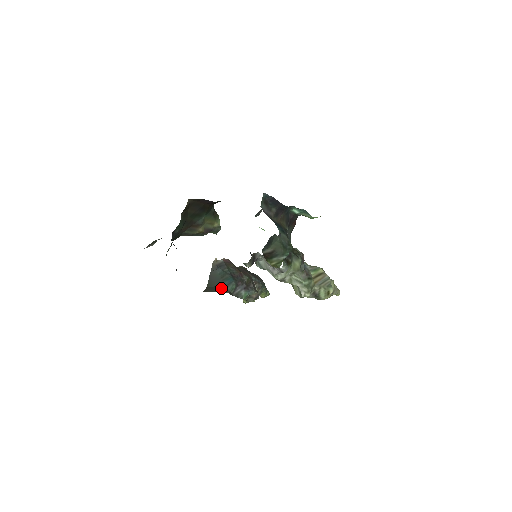
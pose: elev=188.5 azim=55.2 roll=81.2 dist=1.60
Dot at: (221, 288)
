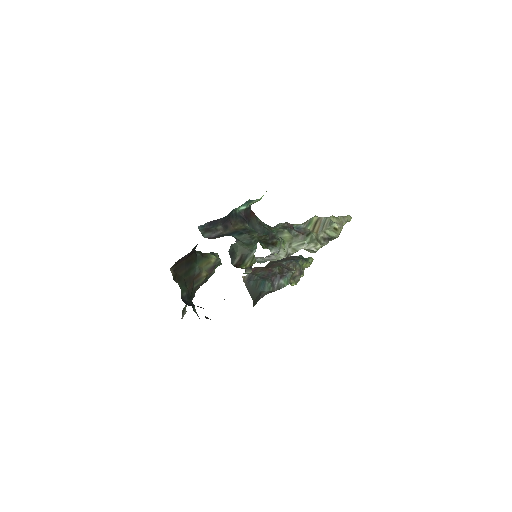
Dot at: (260, 295)
